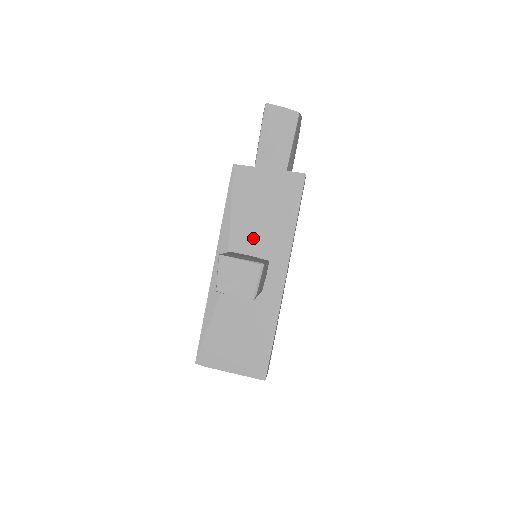
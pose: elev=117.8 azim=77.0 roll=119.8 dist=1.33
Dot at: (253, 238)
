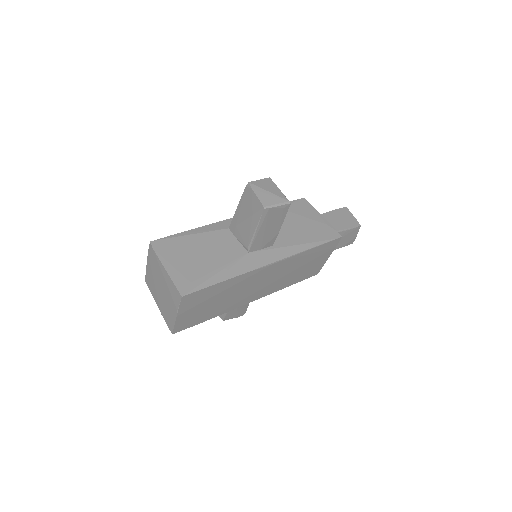
Dot at: occluded
